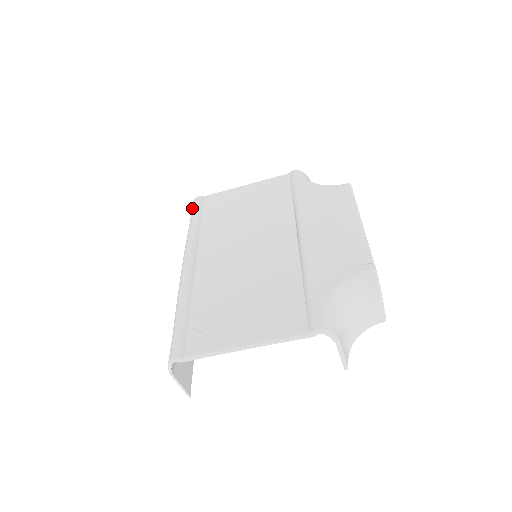
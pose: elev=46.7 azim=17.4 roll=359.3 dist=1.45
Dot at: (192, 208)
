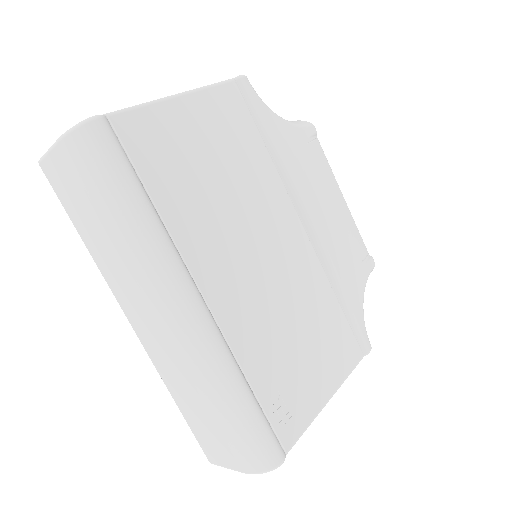
Dot at: (99, 152)
